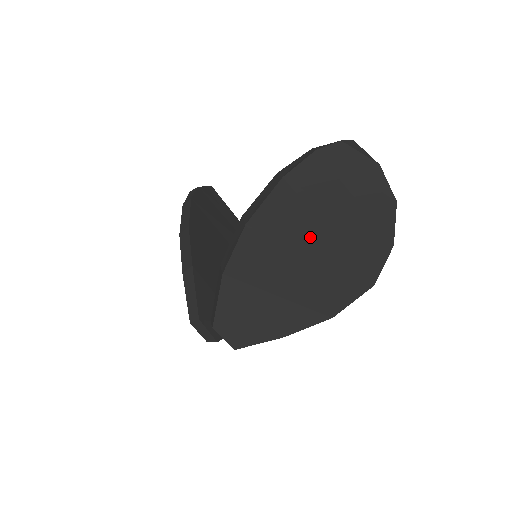
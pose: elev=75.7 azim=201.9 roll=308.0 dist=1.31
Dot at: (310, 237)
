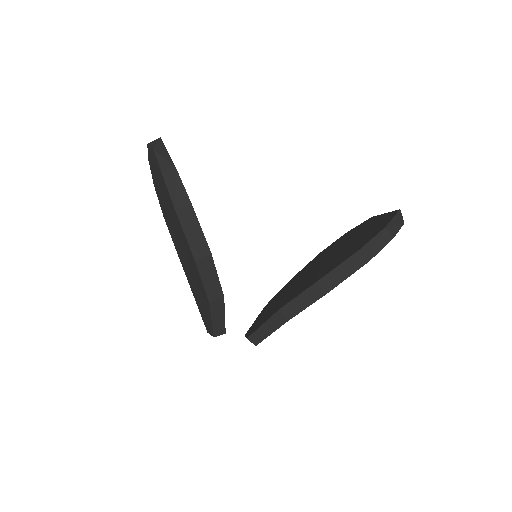
Dot at: occluded
